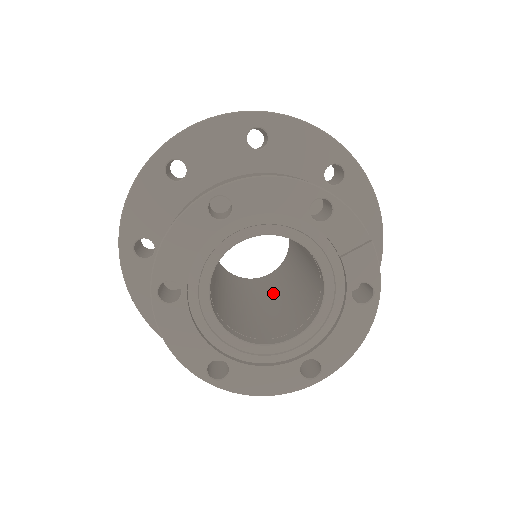
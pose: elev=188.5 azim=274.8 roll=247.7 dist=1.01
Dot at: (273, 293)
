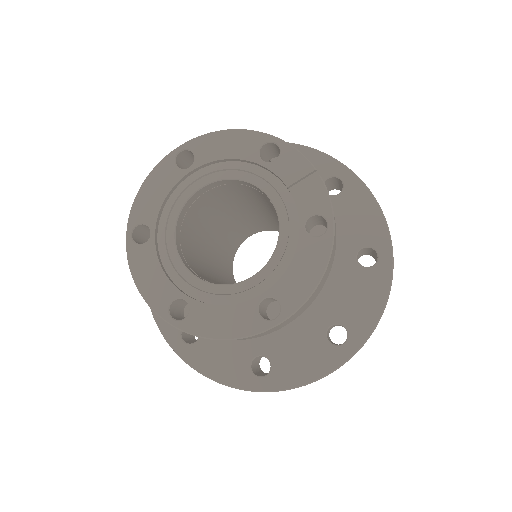
Dot at: occluded
